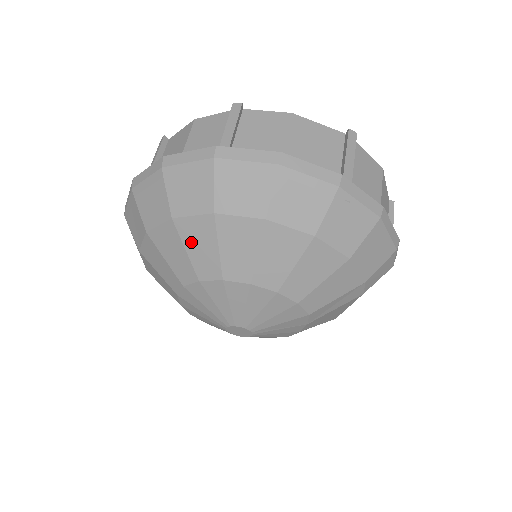
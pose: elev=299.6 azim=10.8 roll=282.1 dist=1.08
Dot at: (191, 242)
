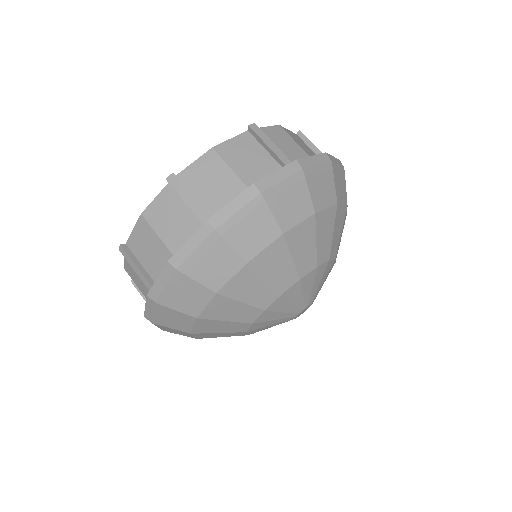
Dot at: (297, 248)
